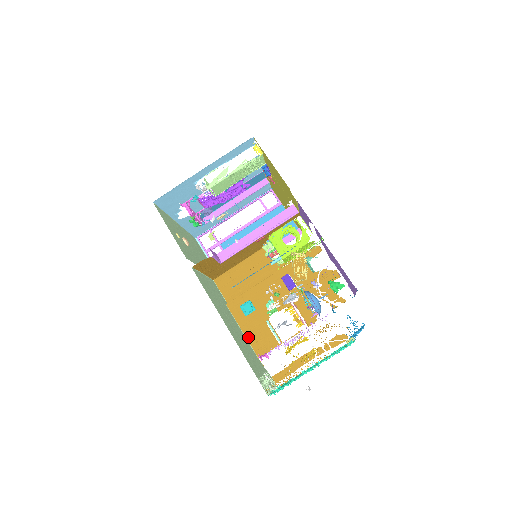
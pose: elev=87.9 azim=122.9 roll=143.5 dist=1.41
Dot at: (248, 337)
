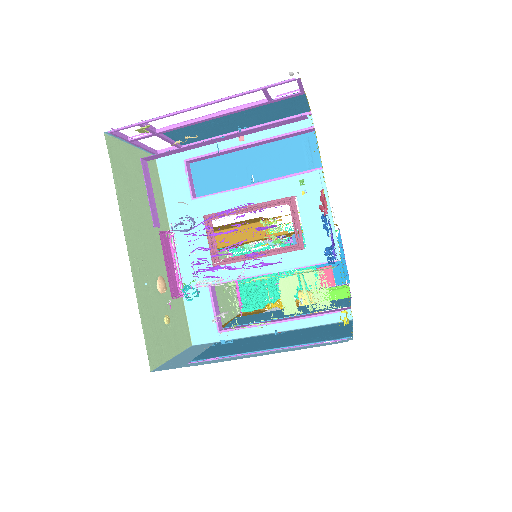
Dot at: occluded
